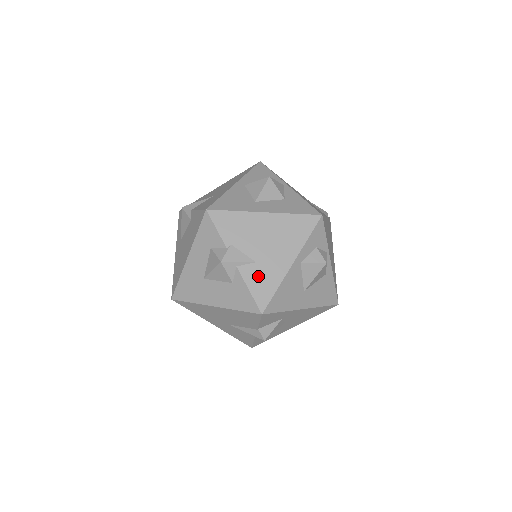
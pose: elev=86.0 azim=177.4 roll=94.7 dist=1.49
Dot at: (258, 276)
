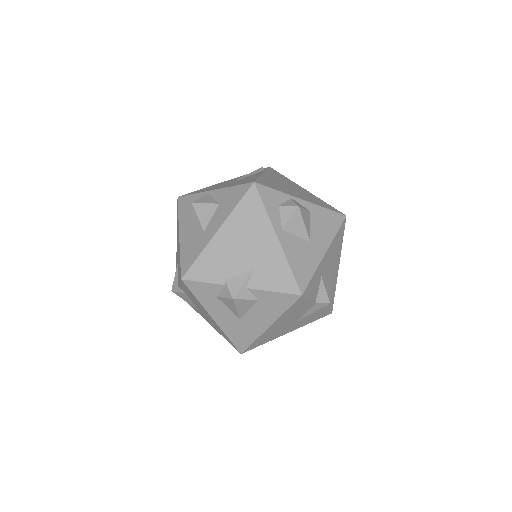
Dot at: (267, 275)
